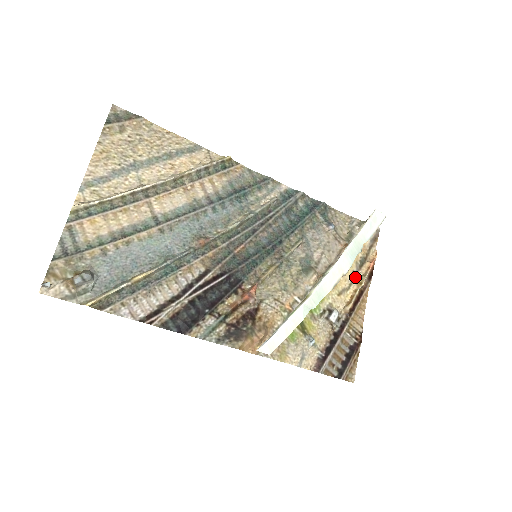
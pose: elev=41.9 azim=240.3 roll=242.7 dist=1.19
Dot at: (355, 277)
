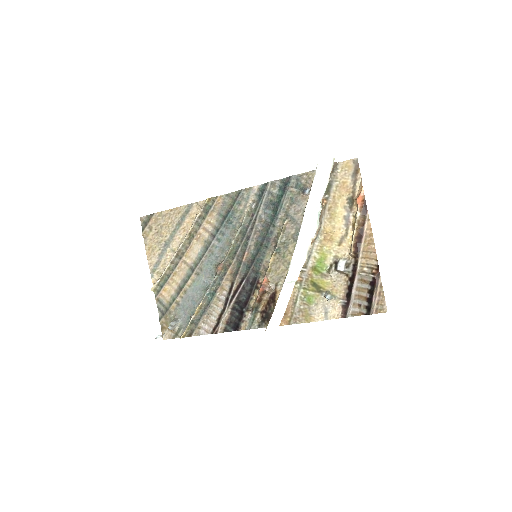
Dot at: (349, 220)
